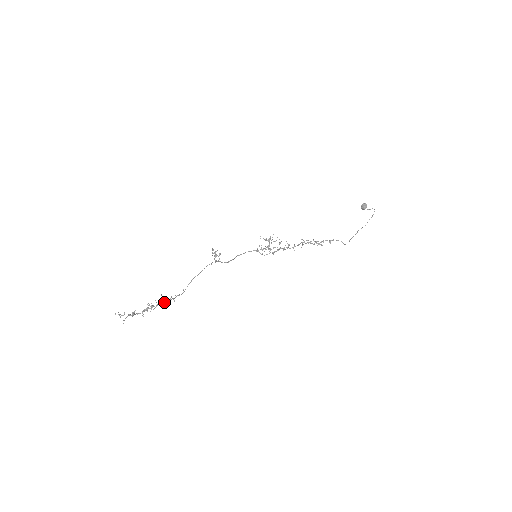
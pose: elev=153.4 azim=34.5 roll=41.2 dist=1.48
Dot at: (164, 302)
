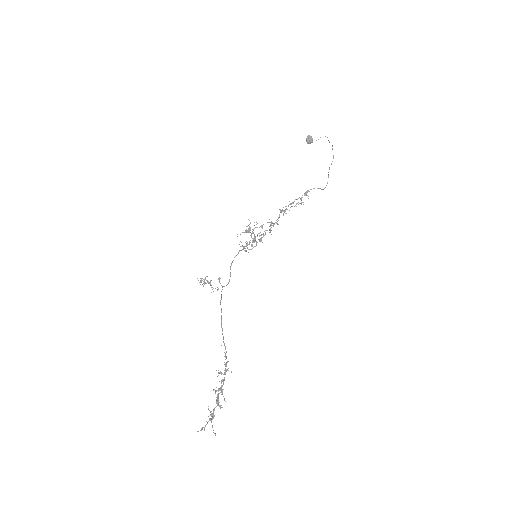
Dot at: (225, 374)
